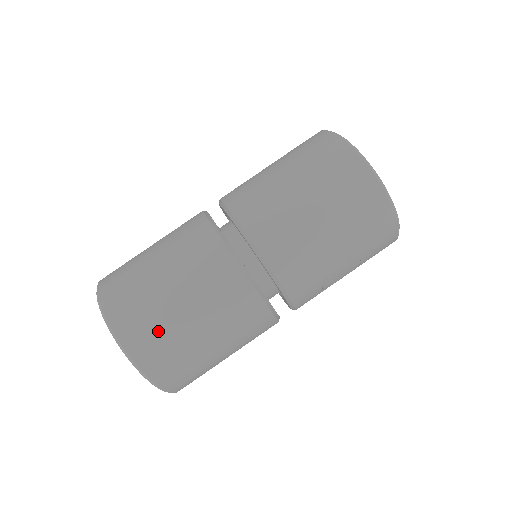
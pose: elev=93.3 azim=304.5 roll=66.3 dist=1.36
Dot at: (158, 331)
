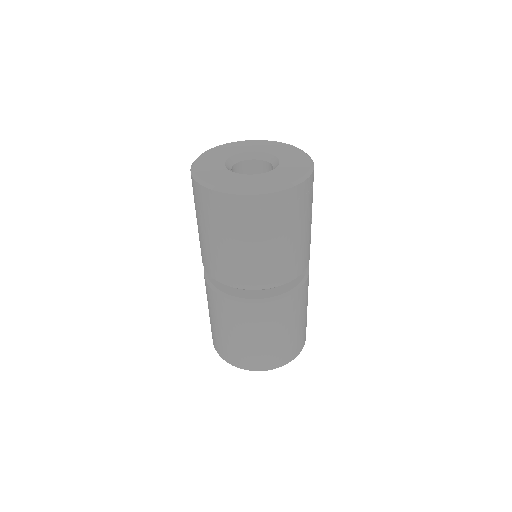
Dot at: (289, 347)
